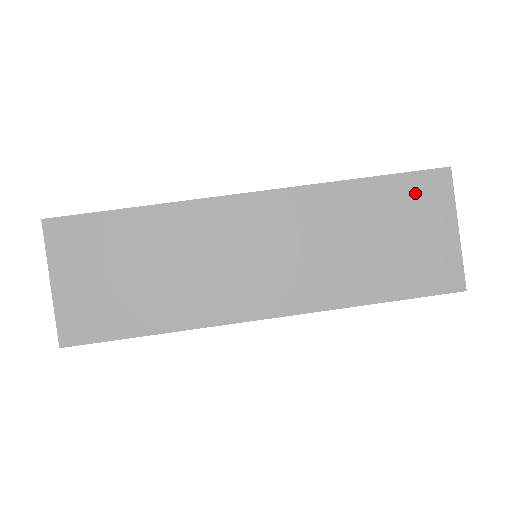
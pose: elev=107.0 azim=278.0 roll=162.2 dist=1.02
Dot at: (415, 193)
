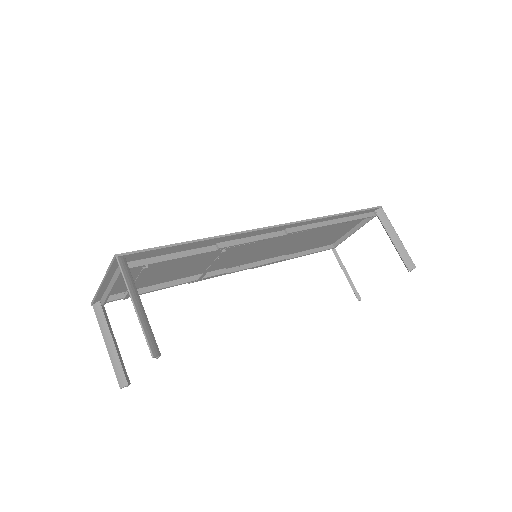
Dot at: occluded
